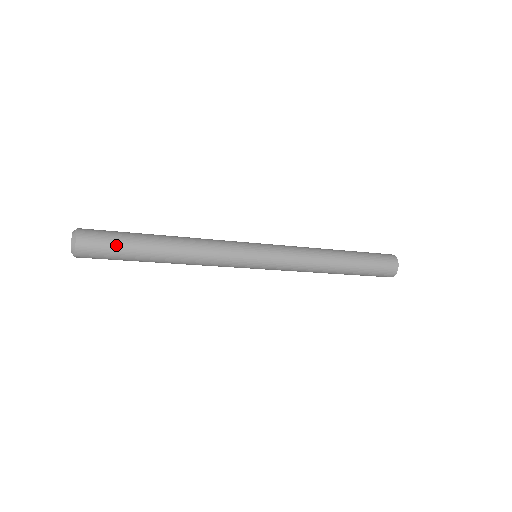
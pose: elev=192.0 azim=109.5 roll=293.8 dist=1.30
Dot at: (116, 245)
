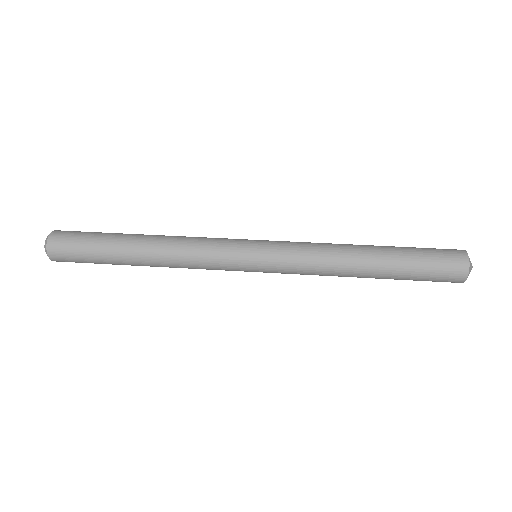
Dot at: occluded
